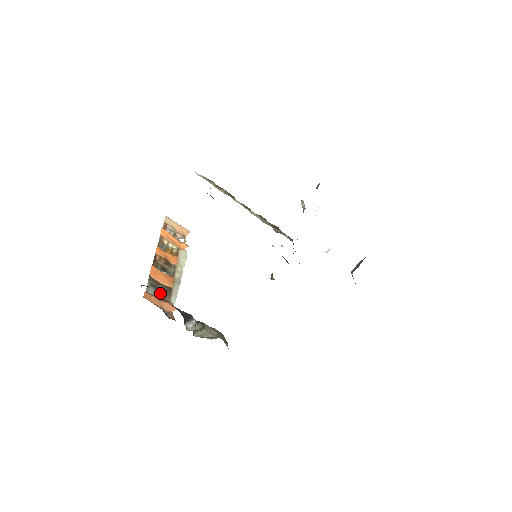
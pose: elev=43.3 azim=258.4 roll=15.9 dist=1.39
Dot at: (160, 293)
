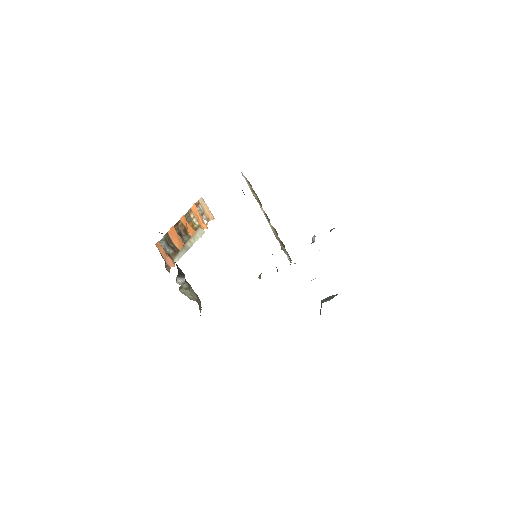
Dot at: (169, 249)
